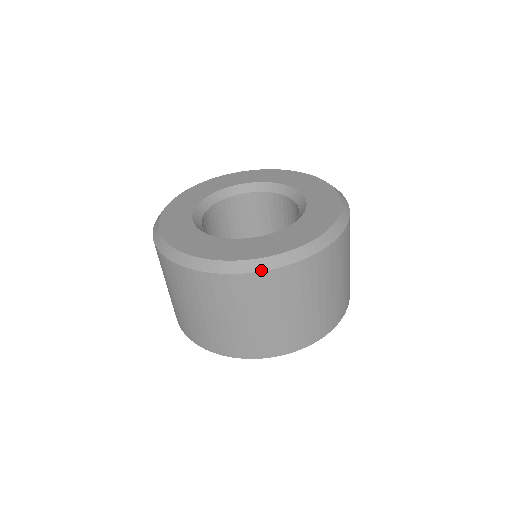
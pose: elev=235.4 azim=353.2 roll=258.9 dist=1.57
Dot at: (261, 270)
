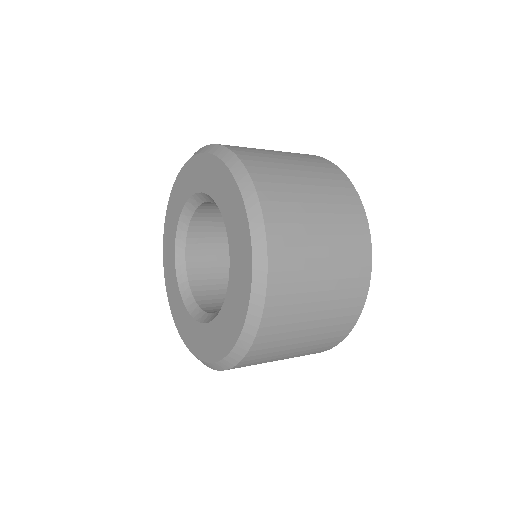
Dot at: (247, 350)
